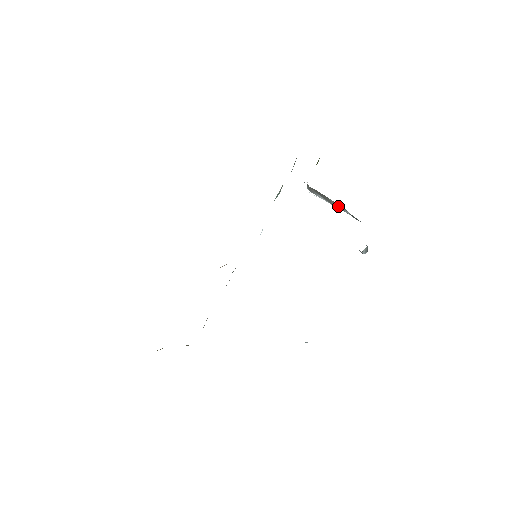
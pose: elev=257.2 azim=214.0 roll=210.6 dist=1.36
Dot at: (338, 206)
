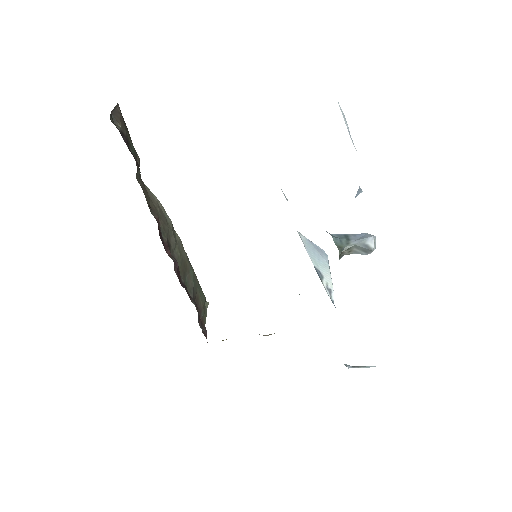
Dot at: occluded
